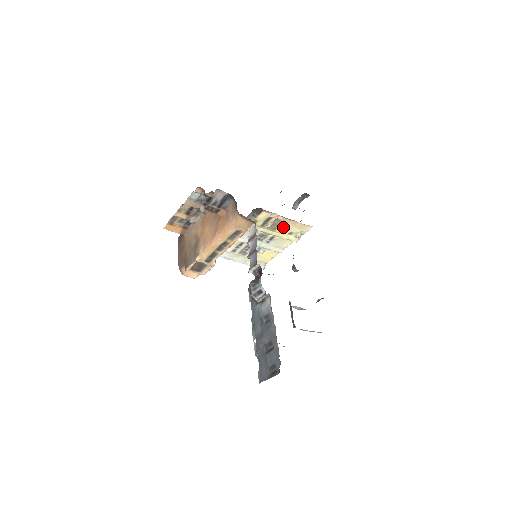
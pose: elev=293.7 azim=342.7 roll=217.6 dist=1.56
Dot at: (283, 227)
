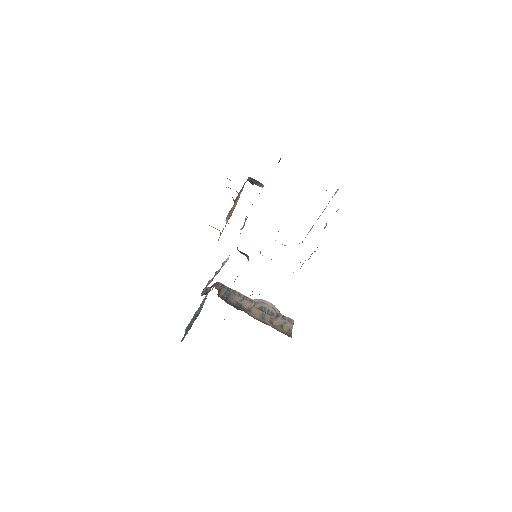
Dot at: occluded
